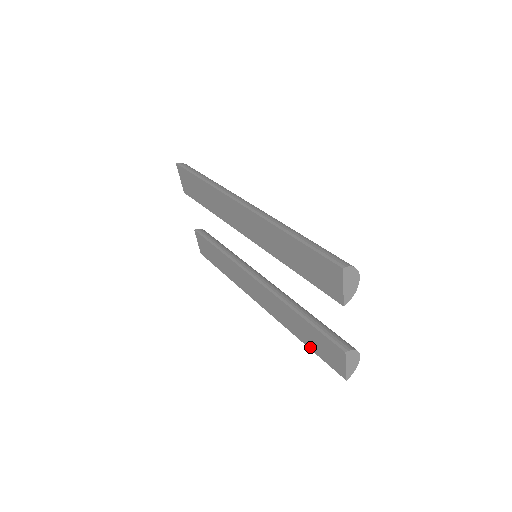
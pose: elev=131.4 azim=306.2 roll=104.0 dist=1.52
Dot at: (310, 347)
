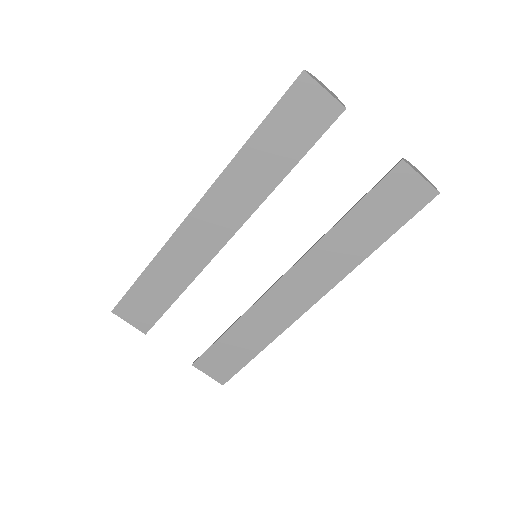
Dot at: (386, 236)
